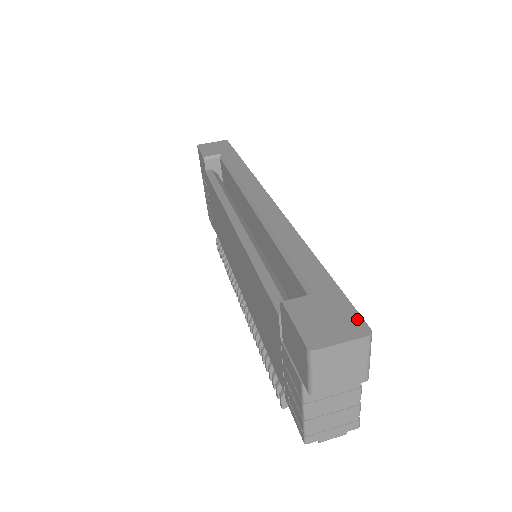
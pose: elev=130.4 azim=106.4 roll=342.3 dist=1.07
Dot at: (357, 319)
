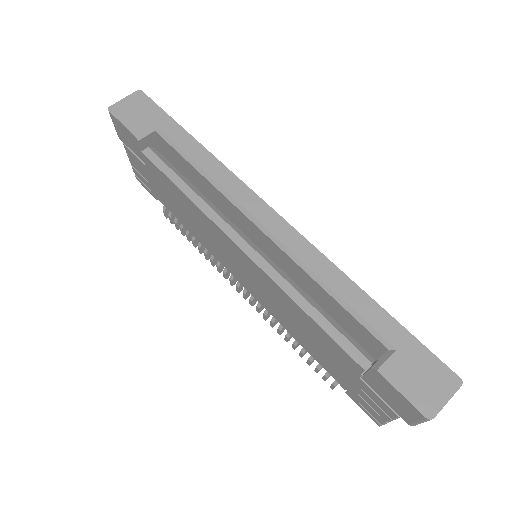
Dot at: (445, 370)
